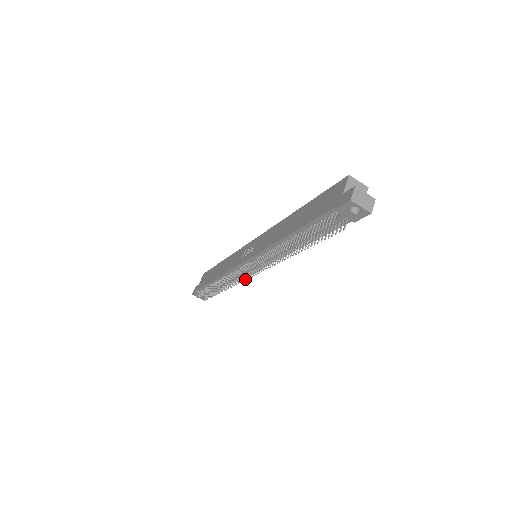
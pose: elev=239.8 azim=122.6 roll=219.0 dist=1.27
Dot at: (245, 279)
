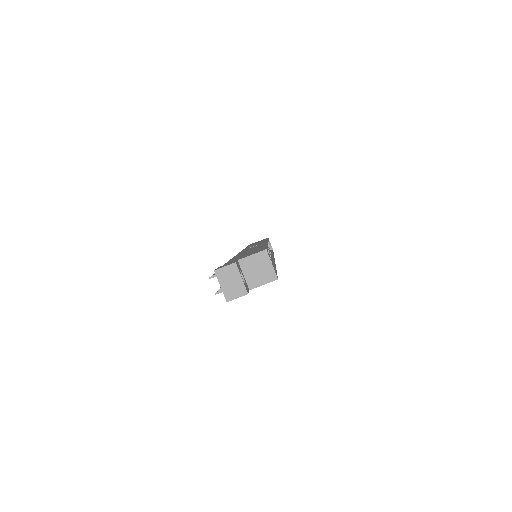
Dot at: occluded
